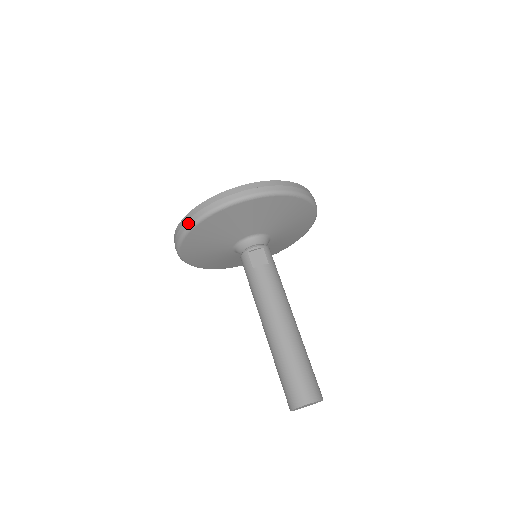
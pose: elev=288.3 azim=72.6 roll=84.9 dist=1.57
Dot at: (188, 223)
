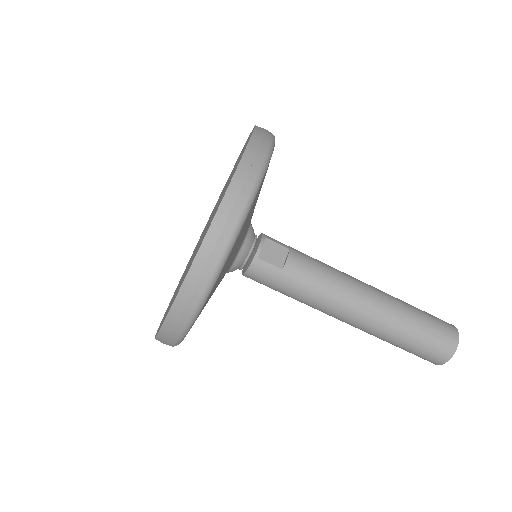
Dot at: (204, 281)
